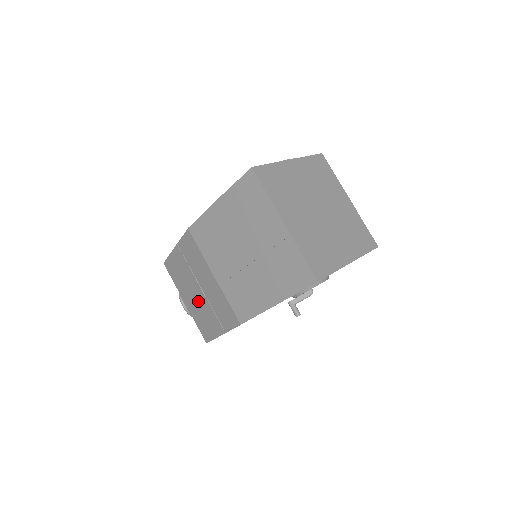
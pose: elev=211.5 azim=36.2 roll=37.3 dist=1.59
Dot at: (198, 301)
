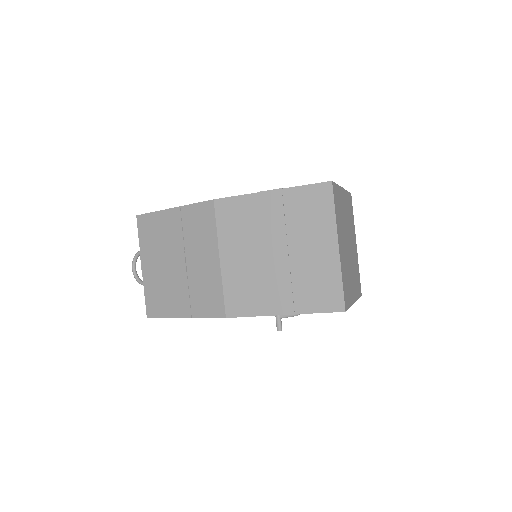
Dot at: (169, 273)
